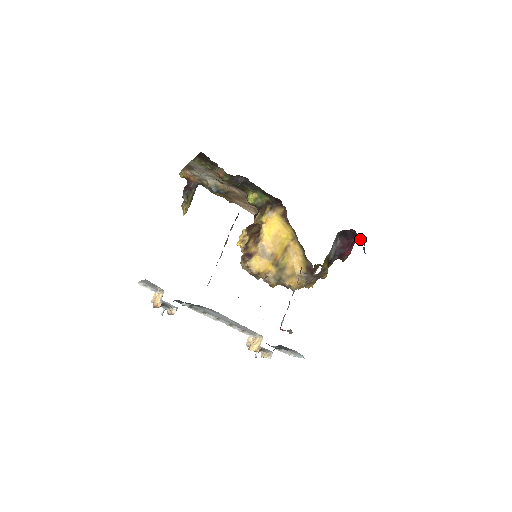
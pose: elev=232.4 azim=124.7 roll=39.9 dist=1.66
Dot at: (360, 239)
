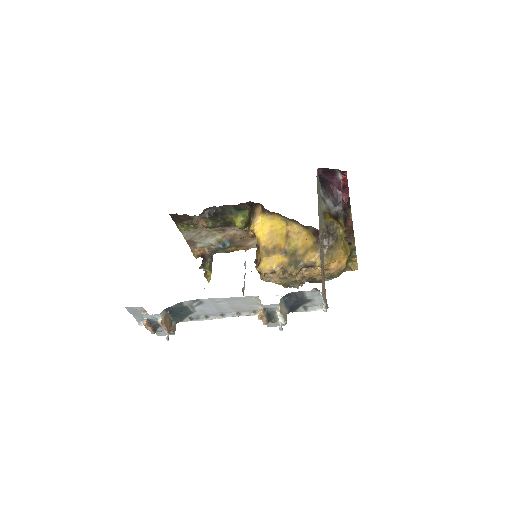
Dot at: (335, 171)
